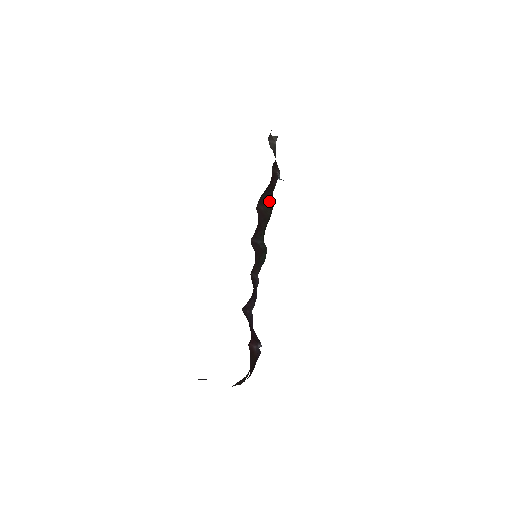
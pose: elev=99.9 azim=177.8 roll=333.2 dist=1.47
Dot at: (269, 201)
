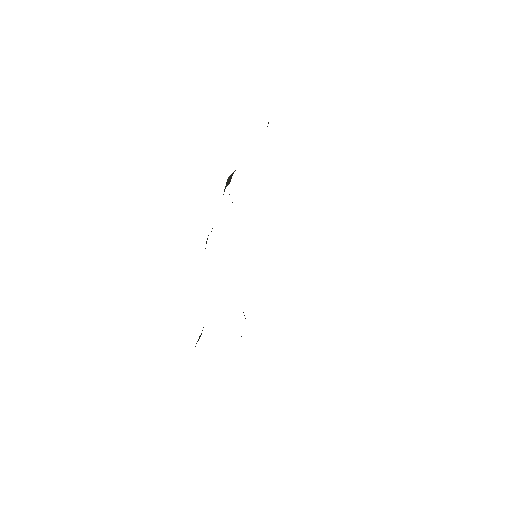
Dot at: occluded
